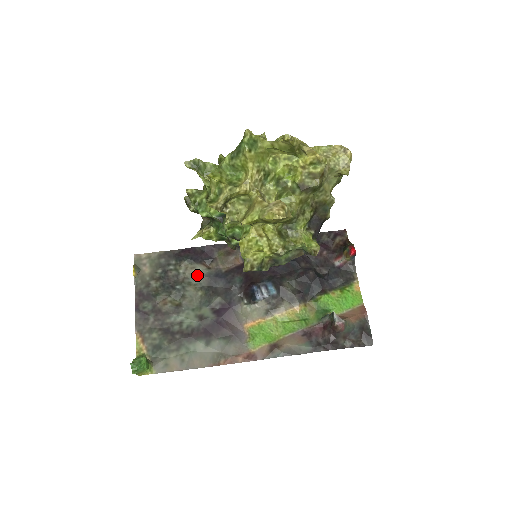
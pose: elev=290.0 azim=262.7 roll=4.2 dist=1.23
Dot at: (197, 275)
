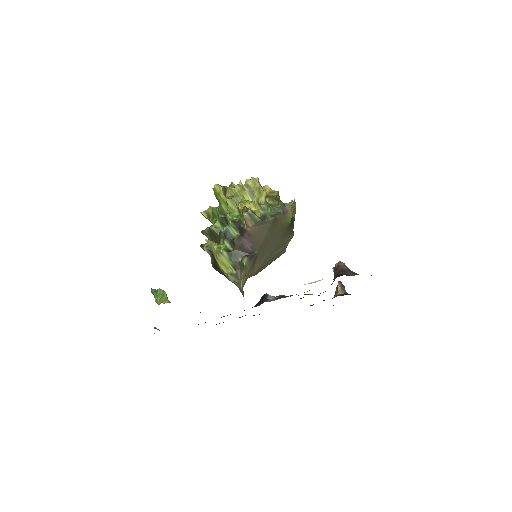
Dot at: occluded
